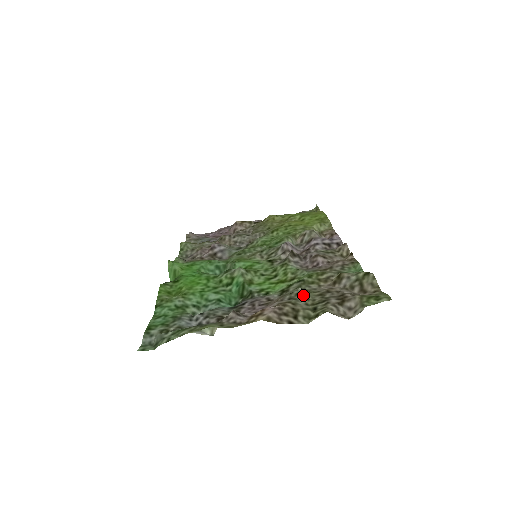
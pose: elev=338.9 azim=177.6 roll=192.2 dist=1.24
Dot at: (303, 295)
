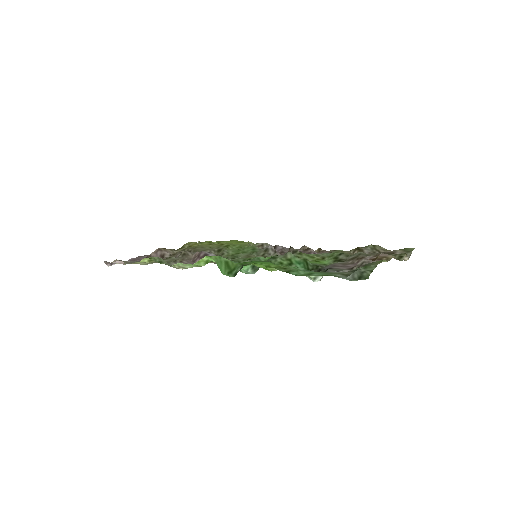
Dot at: (368, 254)
